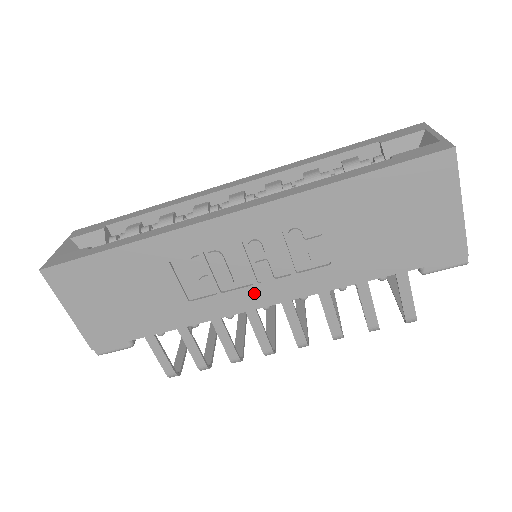
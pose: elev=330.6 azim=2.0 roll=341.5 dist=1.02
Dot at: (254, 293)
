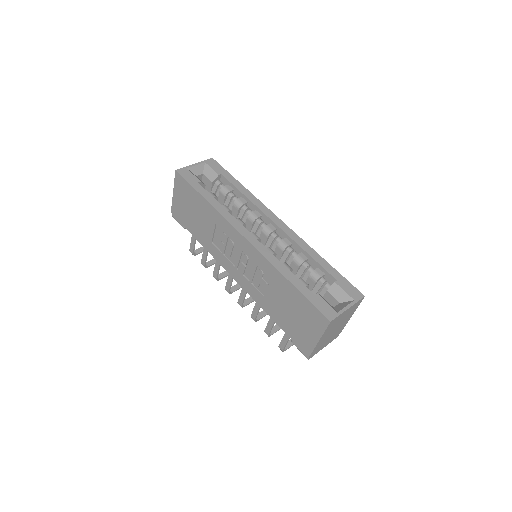
Dot at: (233, 269)
